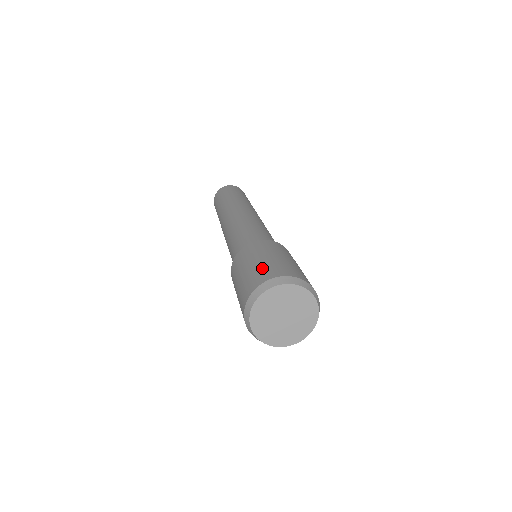
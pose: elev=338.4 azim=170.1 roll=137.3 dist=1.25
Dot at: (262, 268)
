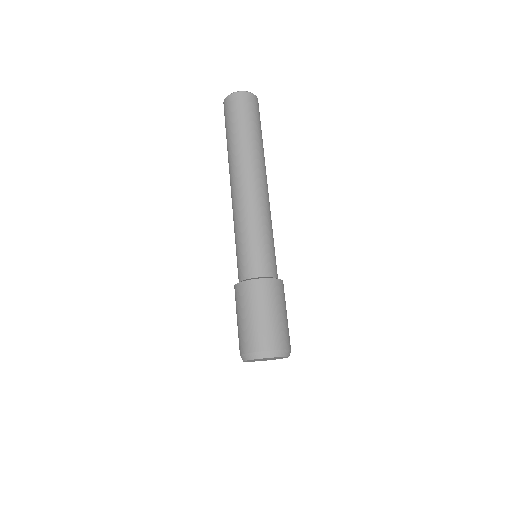
Dot at: (279, 330)
